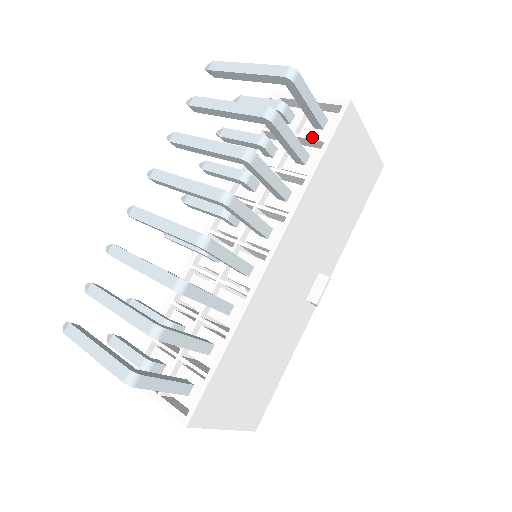
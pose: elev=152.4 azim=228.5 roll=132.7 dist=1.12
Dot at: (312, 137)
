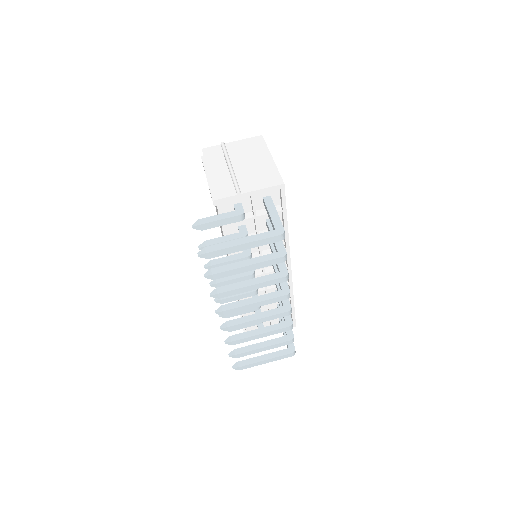
Dot at: occluded
